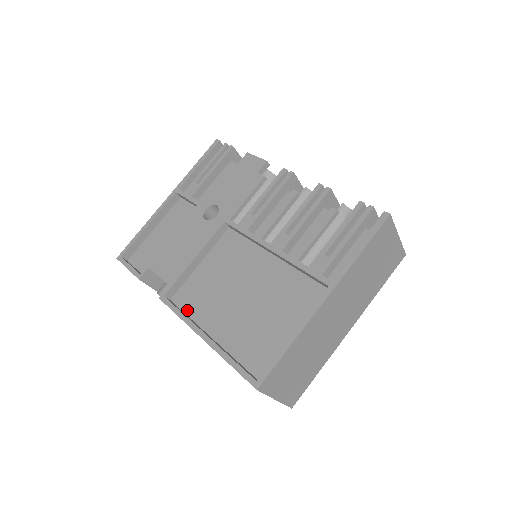
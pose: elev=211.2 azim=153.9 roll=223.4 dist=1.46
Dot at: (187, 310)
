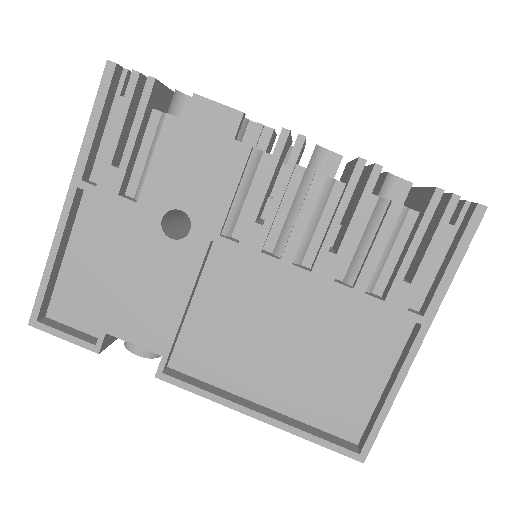
Dot at: (205, 377)
